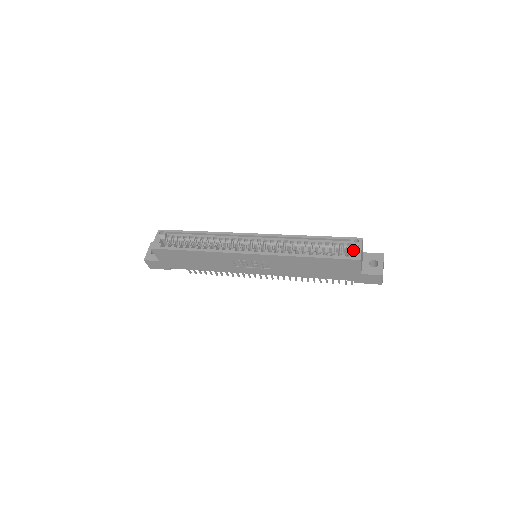
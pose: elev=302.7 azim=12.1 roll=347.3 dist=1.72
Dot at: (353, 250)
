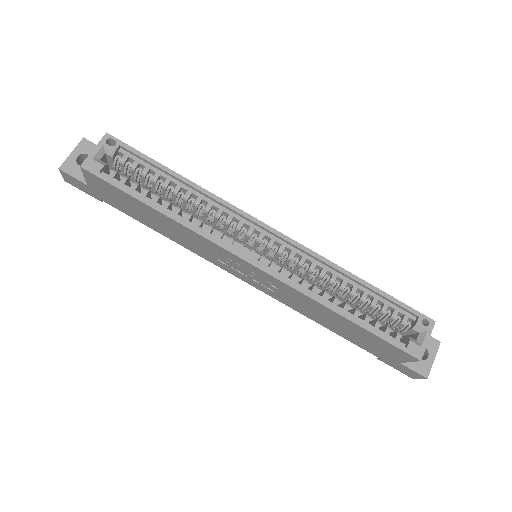
Dot at: (411, 331)
